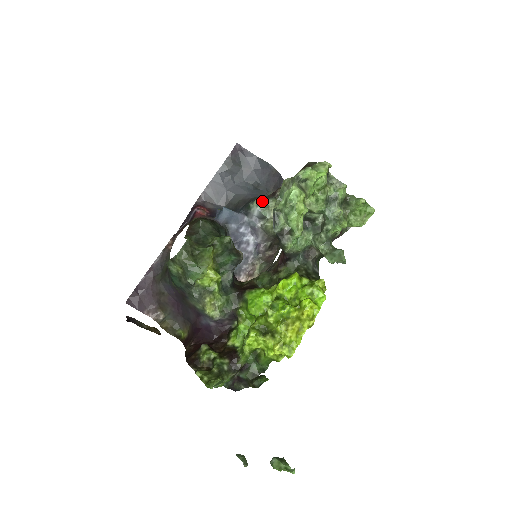
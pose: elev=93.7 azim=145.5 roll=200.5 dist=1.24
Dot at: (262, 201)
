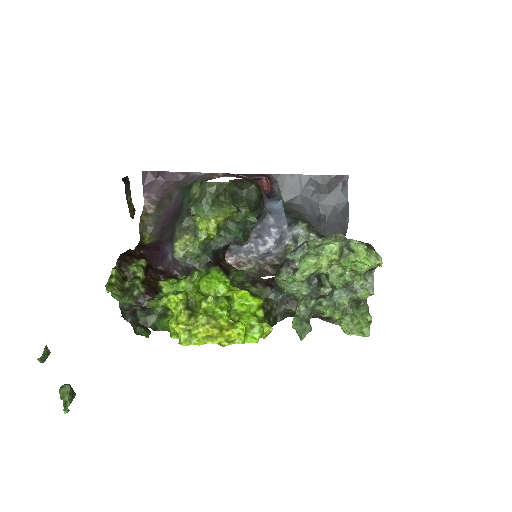
Dot at: (310, 230)
